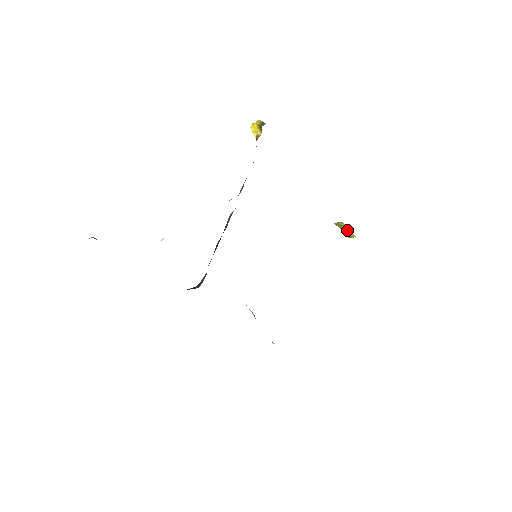
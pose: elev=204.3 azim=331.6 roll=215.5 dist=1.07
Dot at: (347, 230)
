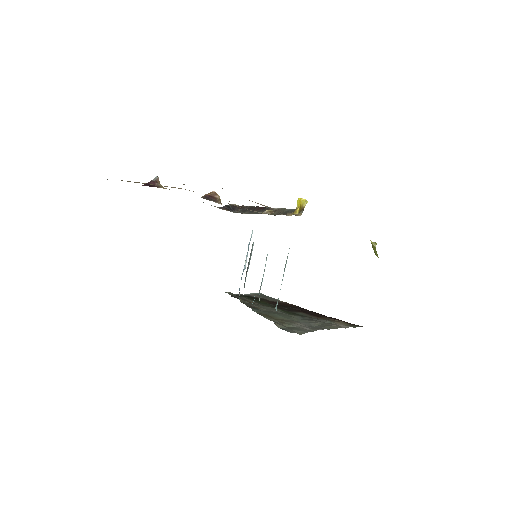
Dot at: (376, 251)
